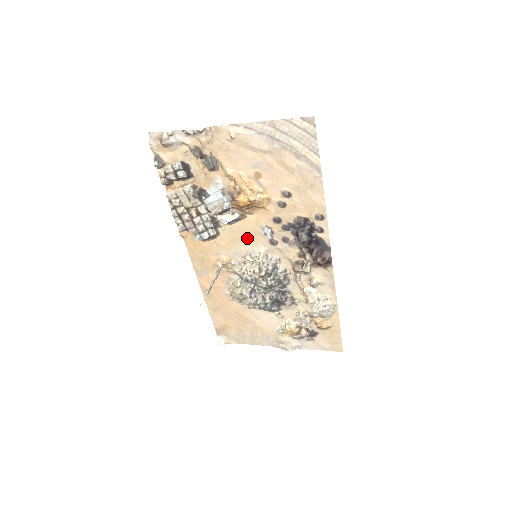
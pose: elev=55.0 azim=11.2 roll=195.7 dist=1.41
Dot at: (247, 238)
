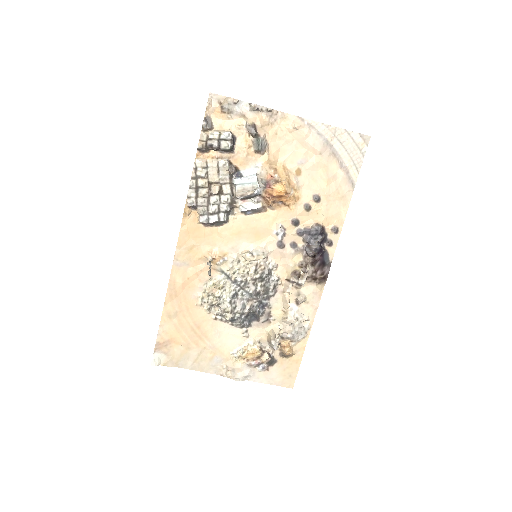
Dot at: (255, 234)
